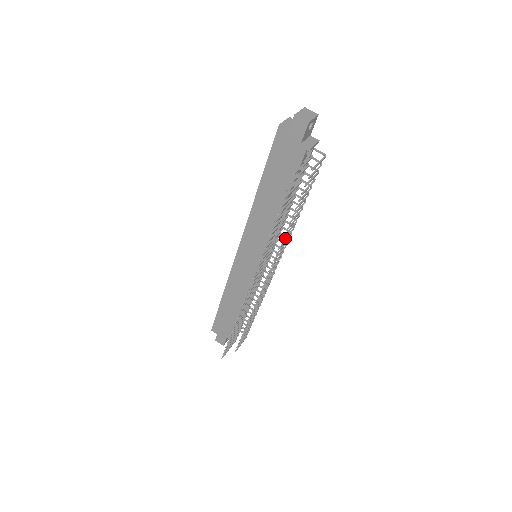
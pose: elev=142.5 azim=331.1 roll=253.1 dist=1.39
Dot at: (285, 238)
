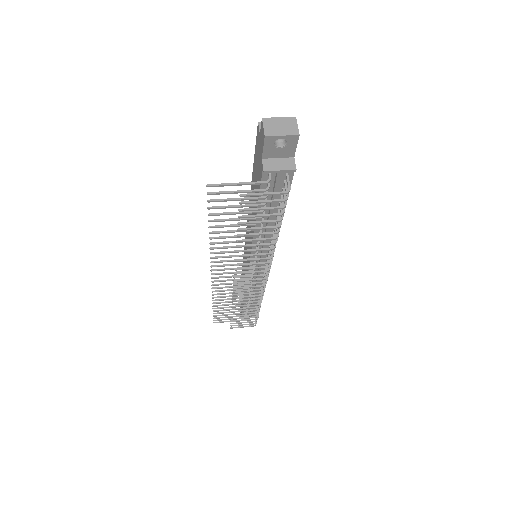
Dot at: (245, 255)
